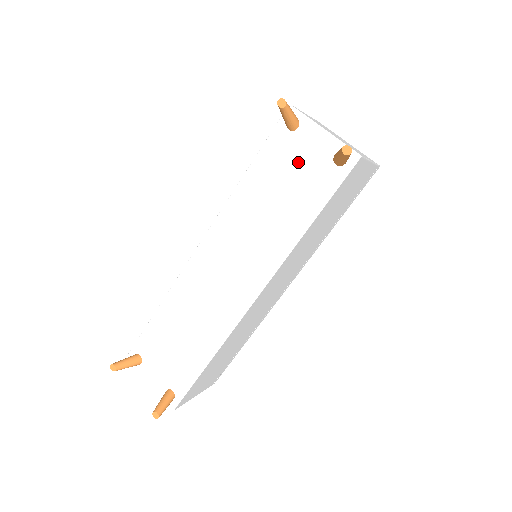
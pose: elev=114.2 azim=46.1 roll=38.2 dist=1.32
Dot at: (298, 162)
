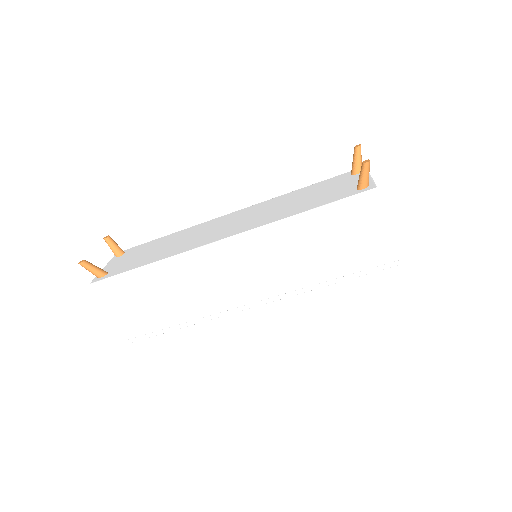
Dot at: (337, 186)
